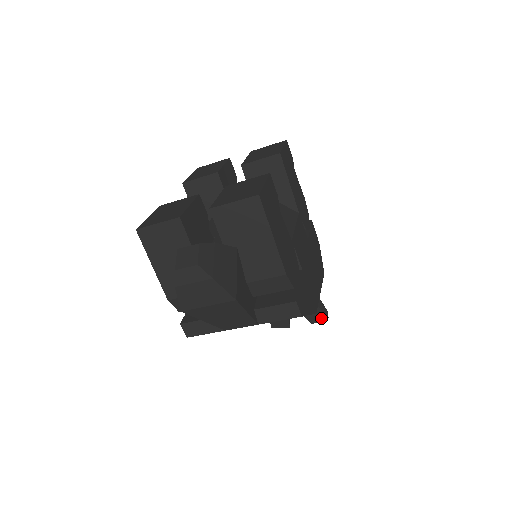
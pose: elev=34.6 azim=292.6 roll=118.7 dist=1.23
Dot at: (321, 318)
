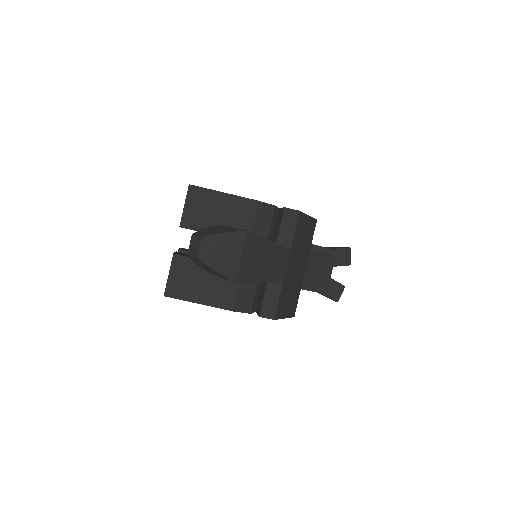
Dot at: (348, 254)
